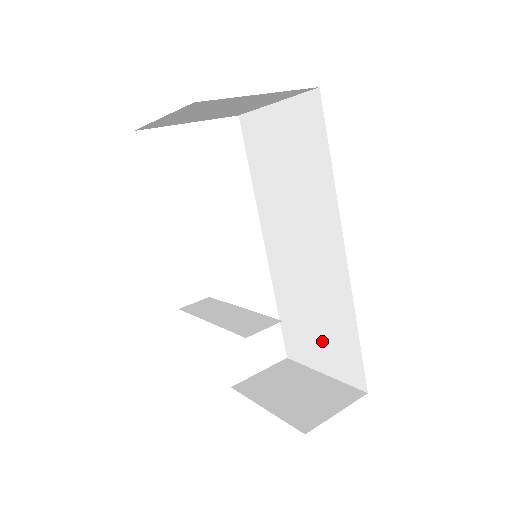
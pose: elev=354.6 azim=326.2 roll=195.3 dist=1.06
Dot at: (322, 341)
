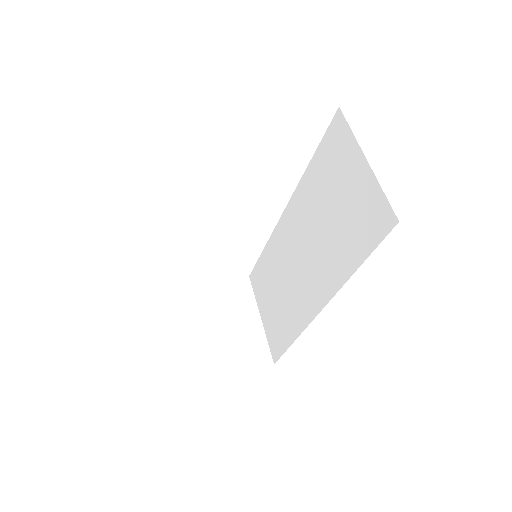
Dot at: (273, 309)
